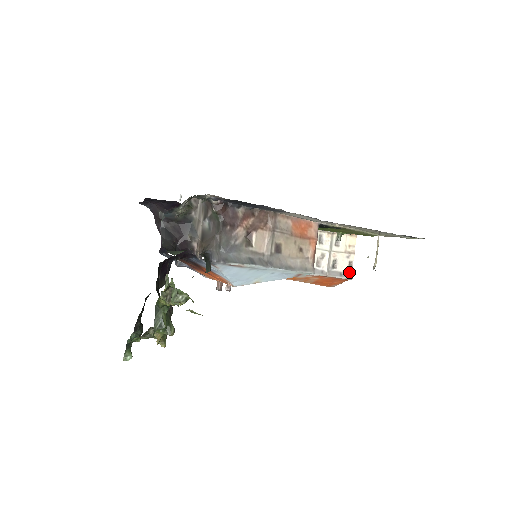
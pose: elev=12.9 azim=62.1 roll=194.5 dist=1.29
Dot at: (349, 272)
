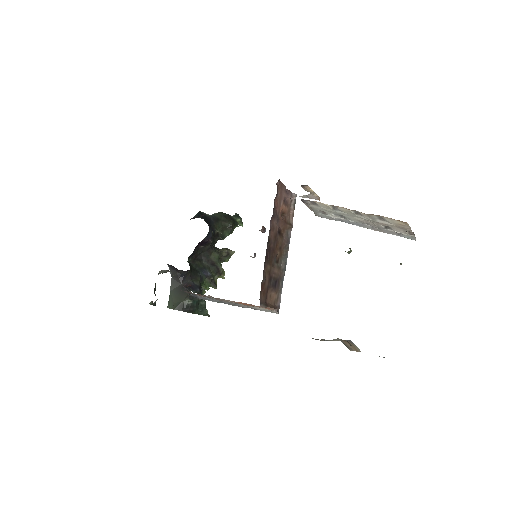
Dot at: (410, 235)
